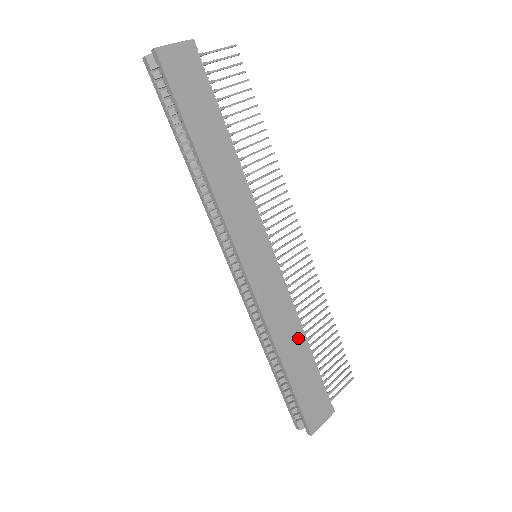
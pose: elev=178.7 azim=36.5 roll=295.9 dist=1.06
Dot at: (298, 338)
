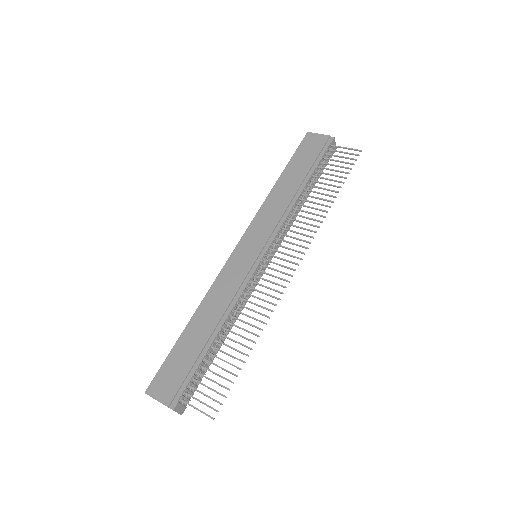
Dot at: (215, 320)
